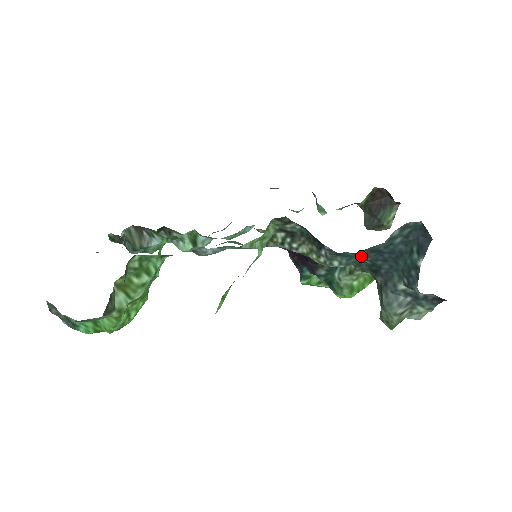
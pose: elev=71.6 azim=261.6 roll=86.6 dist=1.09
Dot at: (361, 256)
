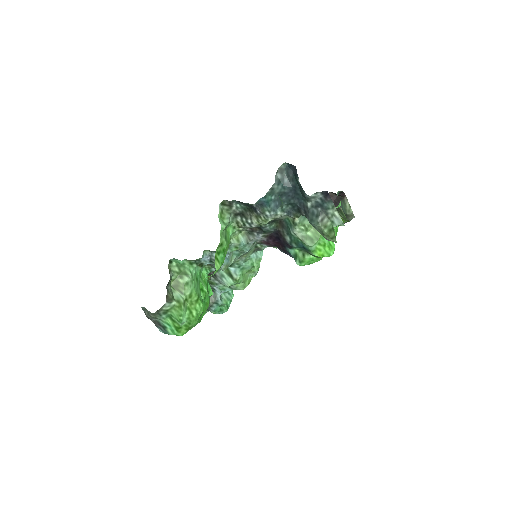
Dot at: (277, 201)
